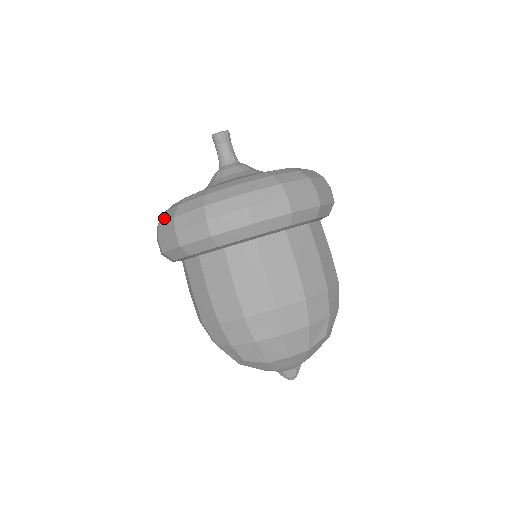
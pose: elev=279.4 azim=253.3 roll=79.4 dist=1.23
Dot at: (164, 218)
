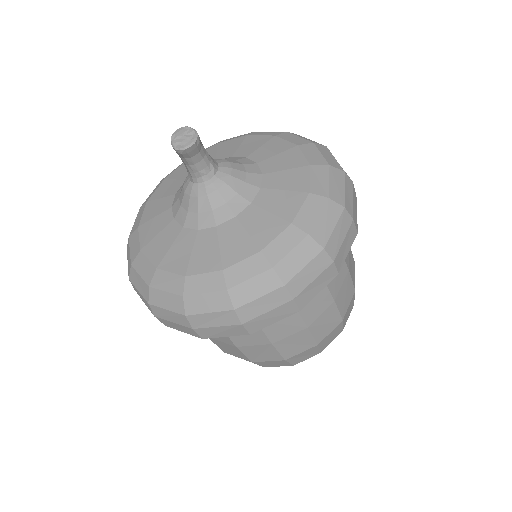
Dot at: (159, 301)
